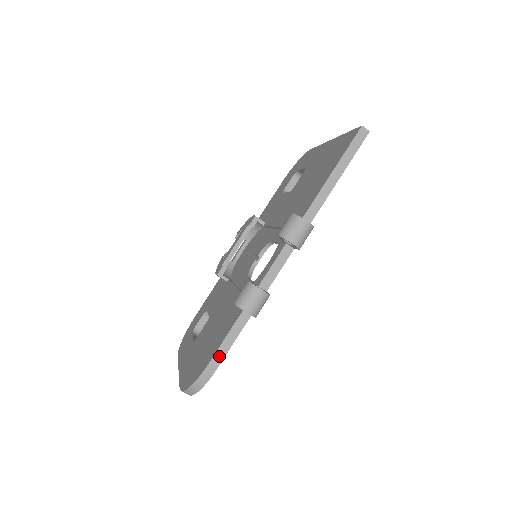
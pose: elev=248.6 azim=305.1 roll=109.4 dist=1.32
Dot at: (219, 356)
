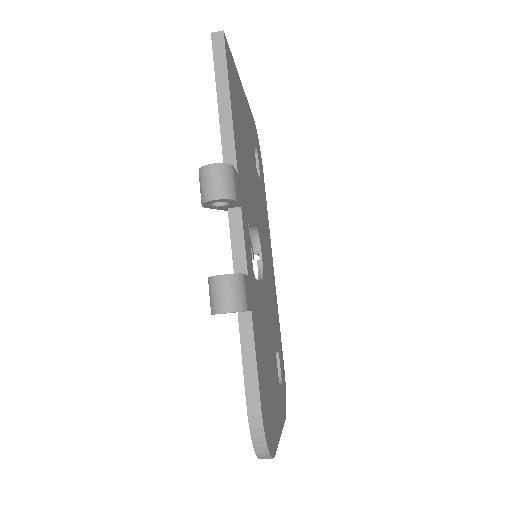
Dot at: (251, 388)
